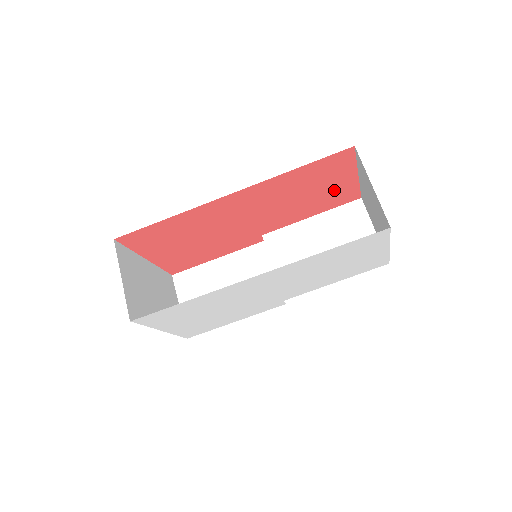
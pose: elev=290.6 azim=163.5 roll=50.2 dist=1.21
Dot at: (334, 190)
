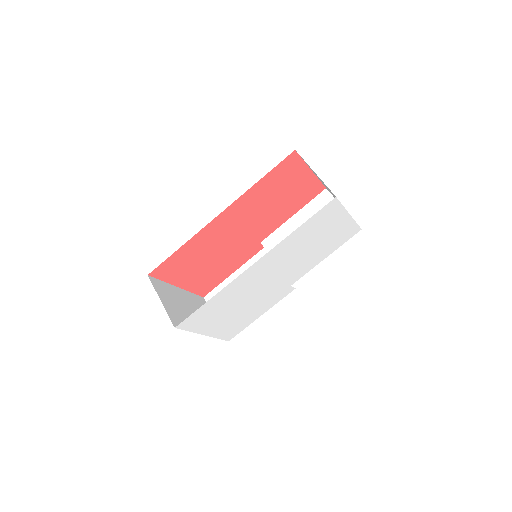
Dot at: (299, 188)
